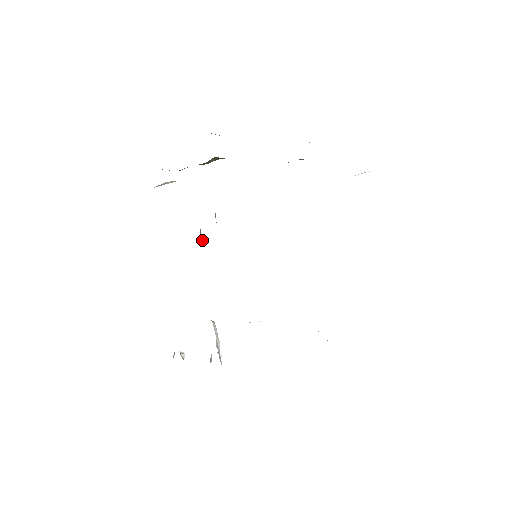
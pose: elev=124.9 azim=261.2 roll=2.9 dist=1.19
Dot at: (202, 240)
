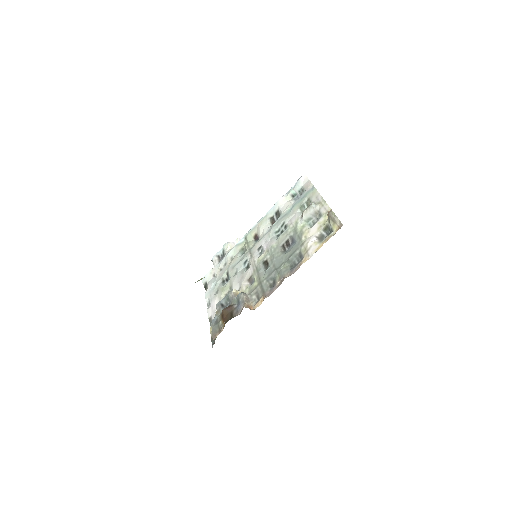
Dot at: (235, 291)
